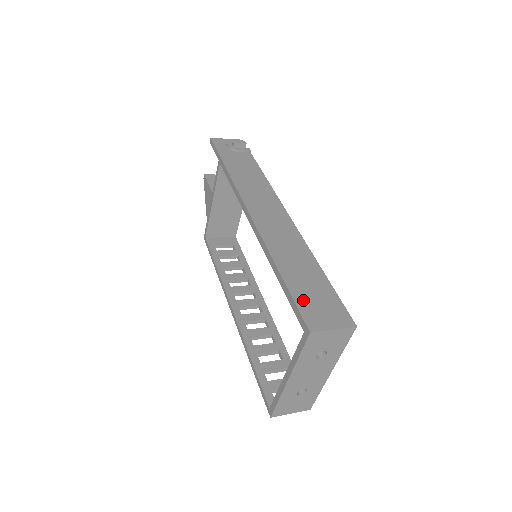
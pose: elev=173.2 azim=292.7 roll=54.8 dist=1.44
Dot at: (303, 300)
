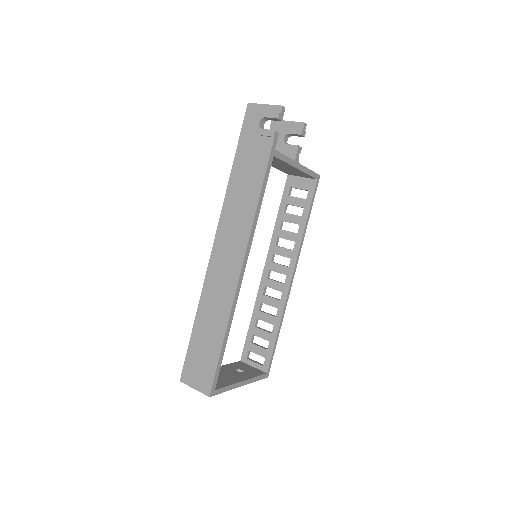
Dot at: (192, 356)
